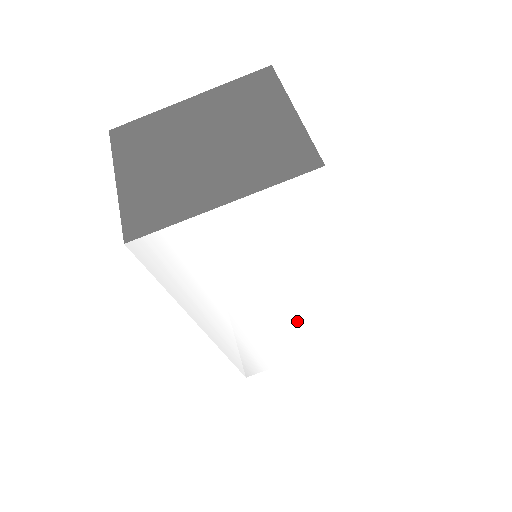
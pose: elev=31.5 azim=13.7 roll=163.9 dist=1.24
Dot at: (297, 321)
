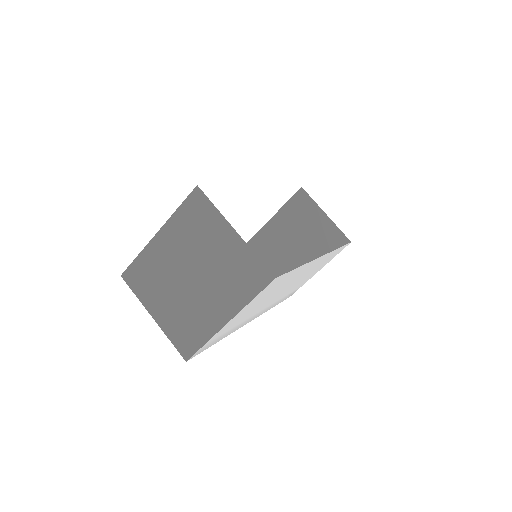
Dot at: occluded
